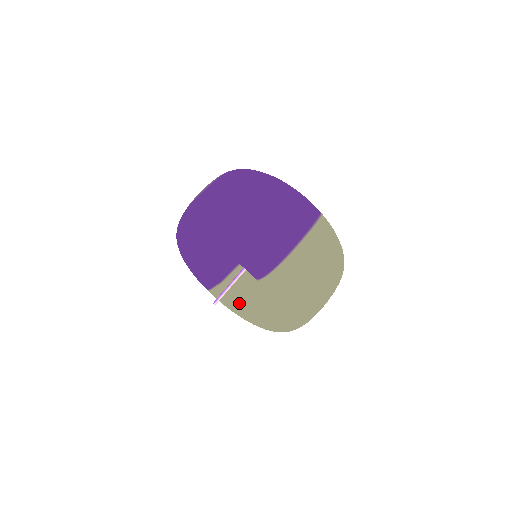
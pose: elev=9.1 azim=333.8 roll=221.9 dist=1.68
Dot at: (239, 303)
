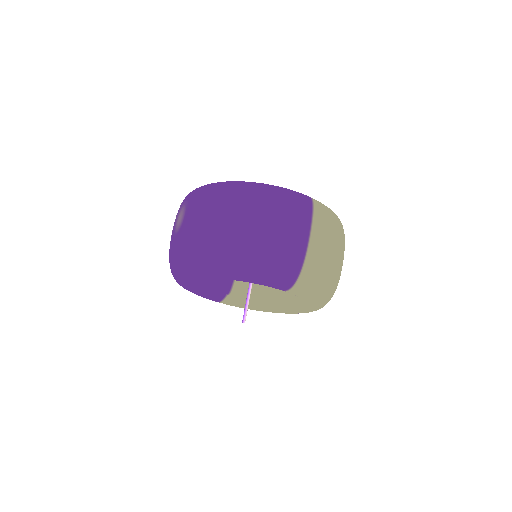
Dot at: (255, 301)
